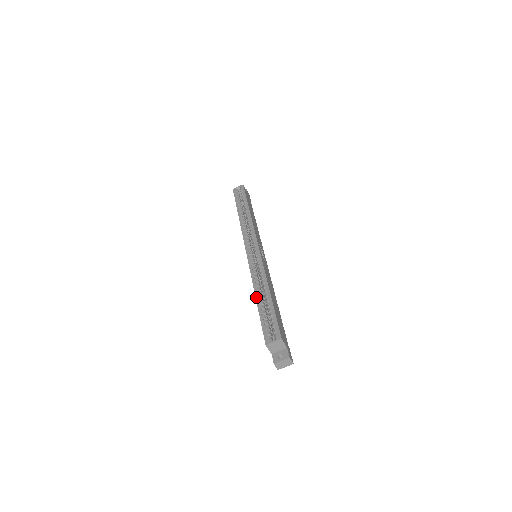
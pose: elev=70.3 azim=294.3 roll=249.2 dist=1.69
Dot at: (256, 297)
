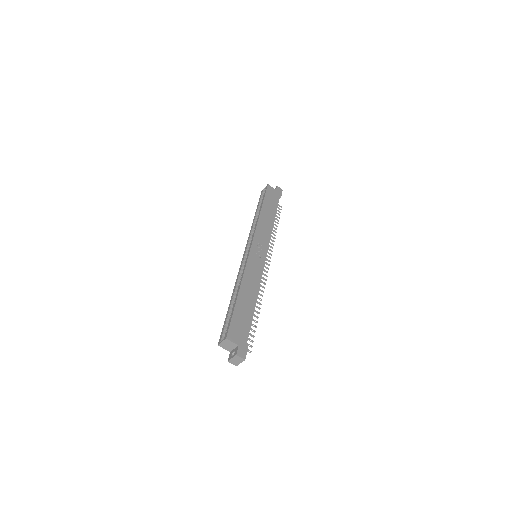
Dot at: occluded
